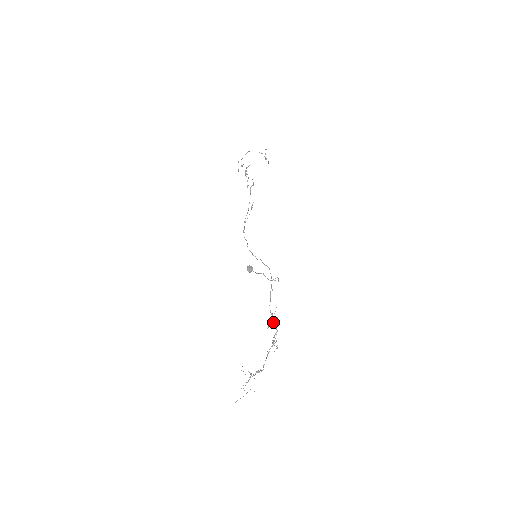
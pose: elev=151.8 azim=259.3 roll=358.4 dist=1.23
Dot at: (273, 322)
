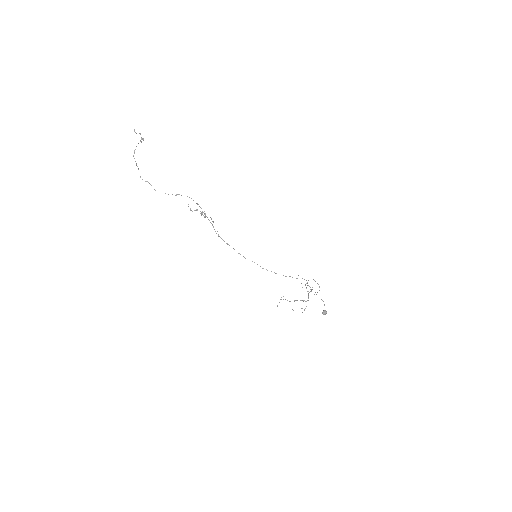
Dot at: occluded
